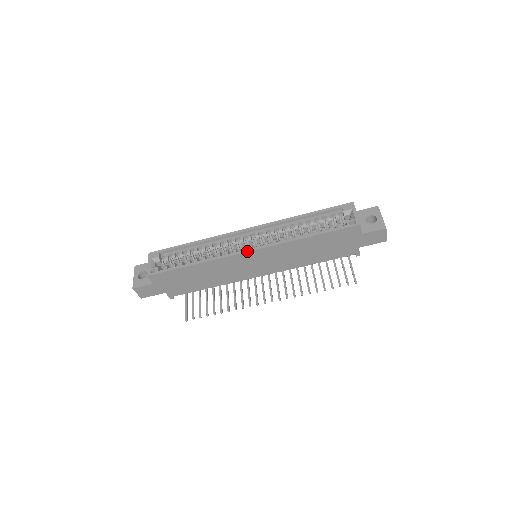
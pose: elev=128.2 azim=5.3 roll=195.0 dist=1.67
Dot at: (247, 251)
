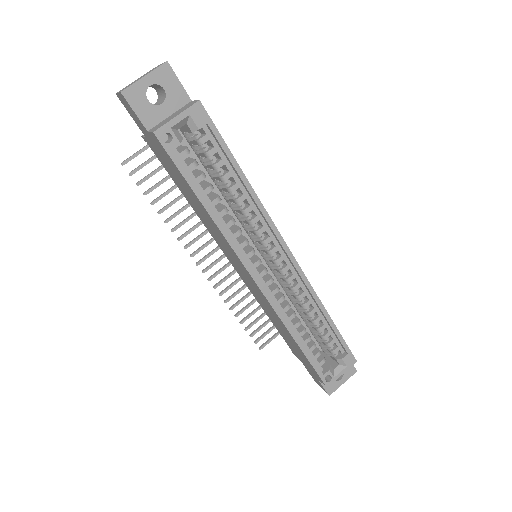
Dot at: (255, 279)
